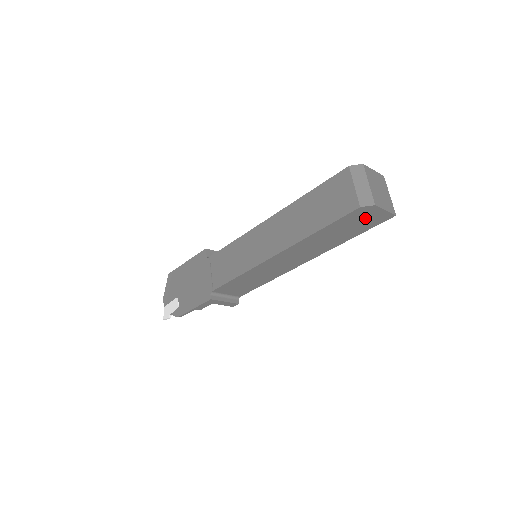
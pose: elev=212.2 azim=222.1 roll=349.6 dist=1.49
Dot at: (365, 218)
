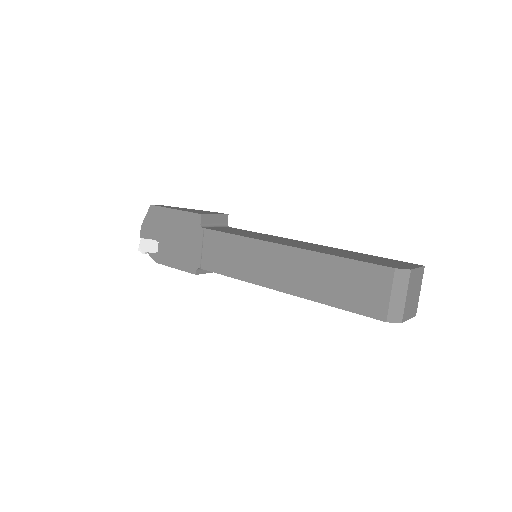
Dot at: occluded
